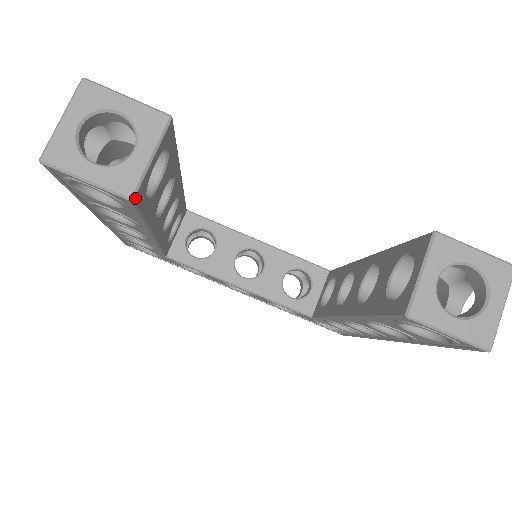
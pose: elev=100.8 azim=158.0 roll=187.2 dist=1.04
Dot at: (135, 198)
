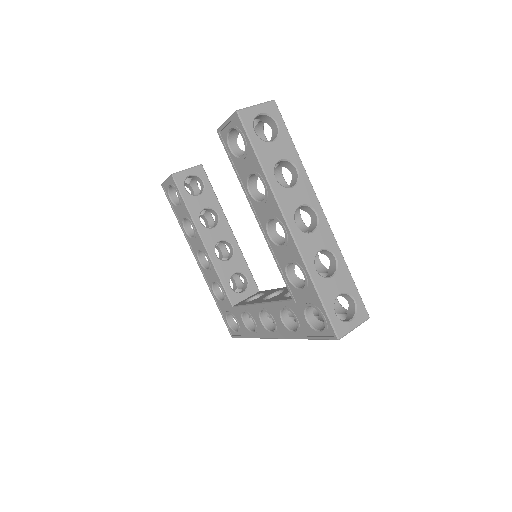
Dot at: (174, 176)
